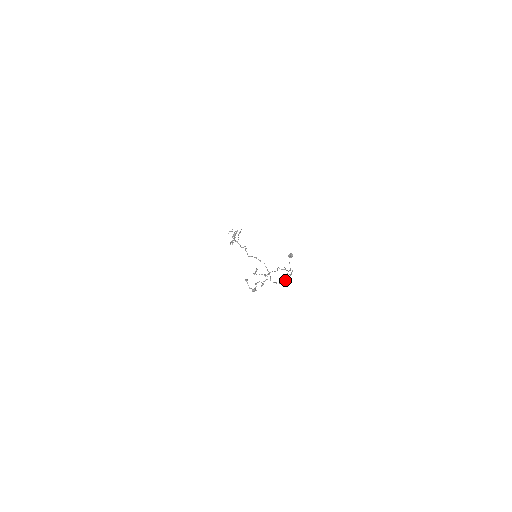
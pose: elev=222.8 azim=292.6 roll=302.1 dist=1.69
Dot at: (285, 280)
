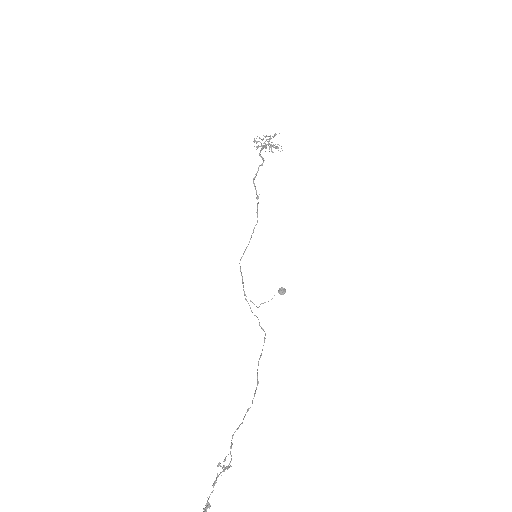
Dot at: occluded
